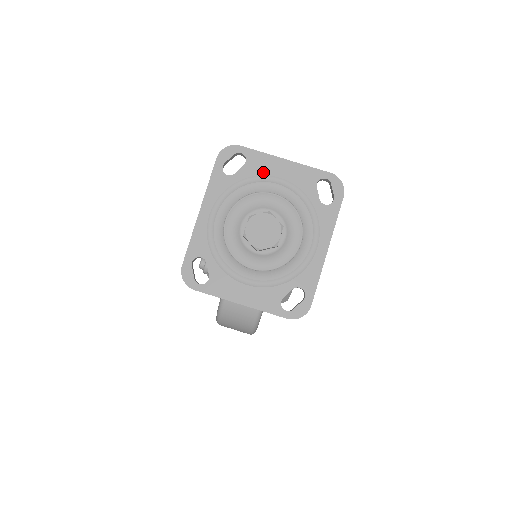
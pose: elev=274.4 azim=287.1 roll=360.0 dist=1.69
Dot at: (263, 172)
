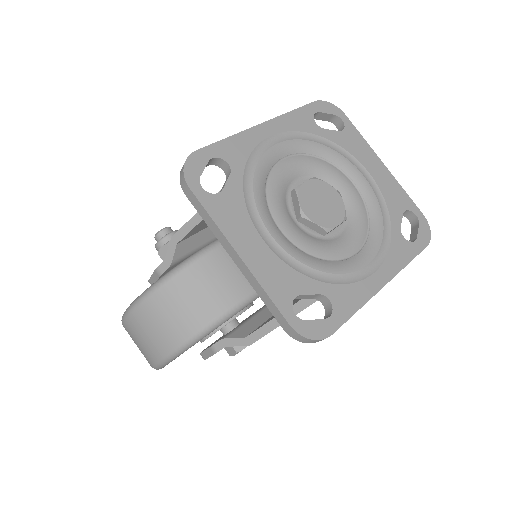
Dot at: (355, 153)
